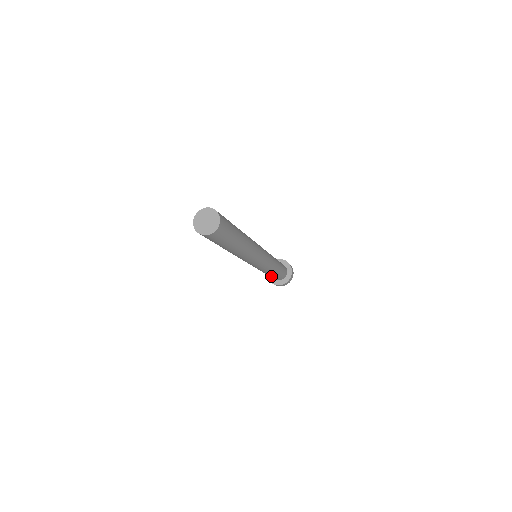
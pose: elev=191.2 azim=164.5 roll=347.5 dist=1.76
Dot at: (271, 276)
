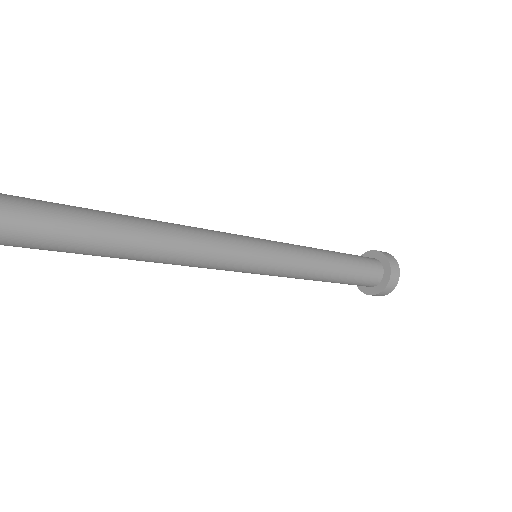
Dot at: occluded
